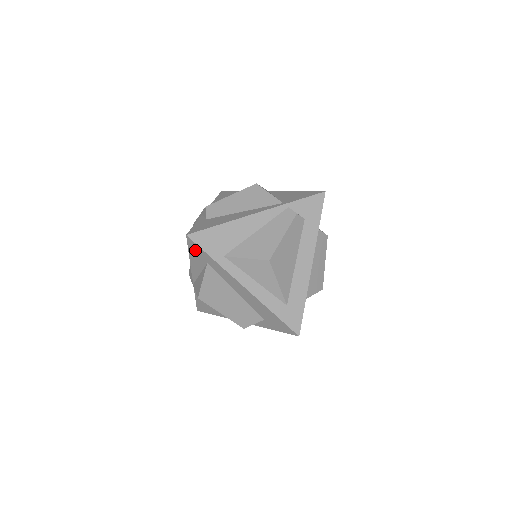
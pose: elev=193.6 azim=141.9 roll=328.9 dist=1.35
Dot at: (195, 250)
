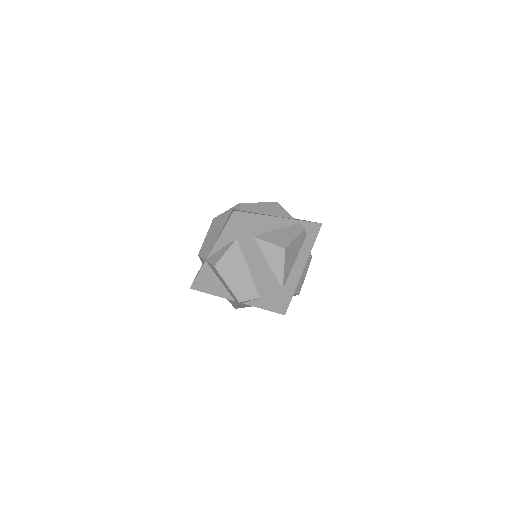
Dot at: (233, 225)
